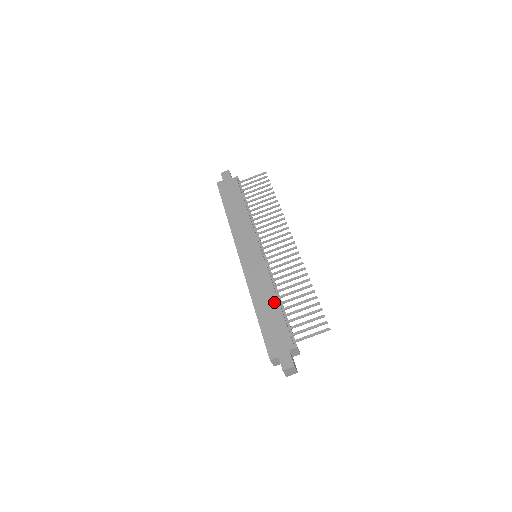
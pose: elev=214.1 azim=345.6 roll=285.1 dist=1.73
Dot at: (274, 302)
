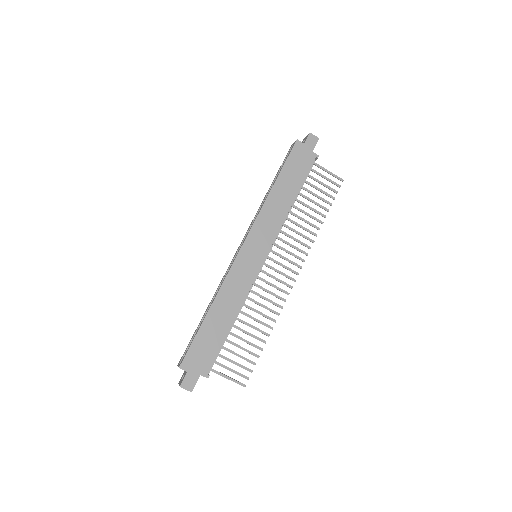
Dot at: (229, 321)
